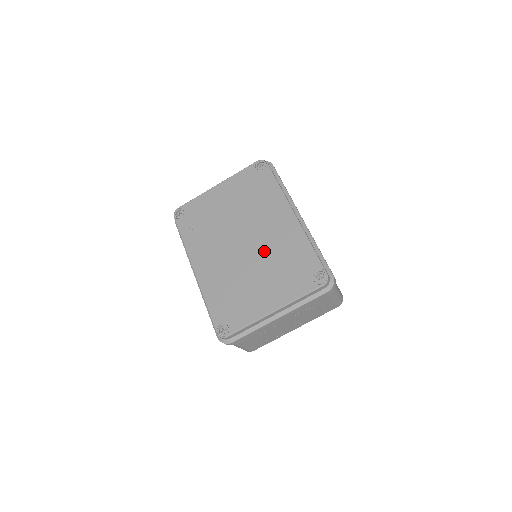
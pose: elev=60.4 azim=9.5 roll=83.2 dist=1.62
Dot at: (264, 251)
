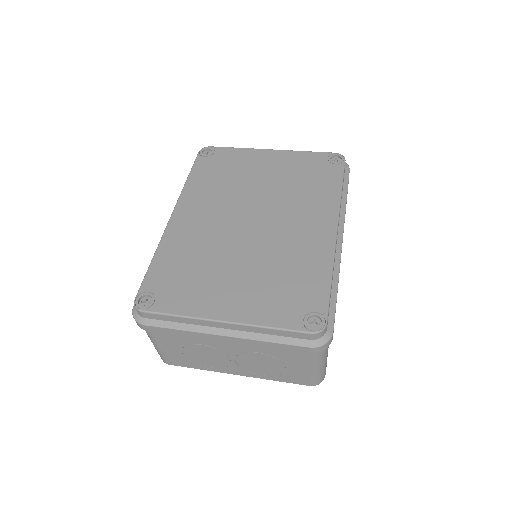
Dot at: (268, 246)
